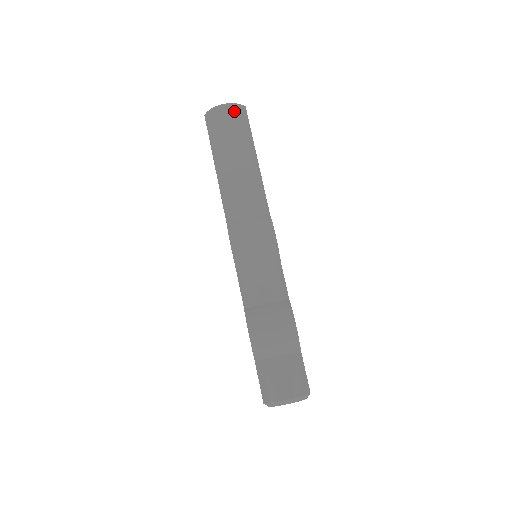
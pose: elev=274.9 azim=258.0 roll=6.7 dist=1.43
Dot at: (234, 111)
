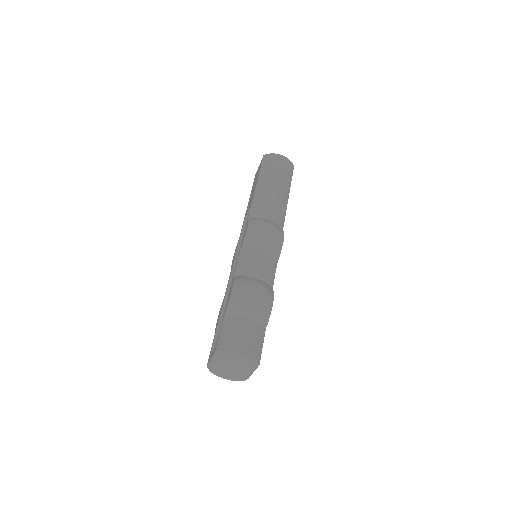
Dot at: (287, 162)
